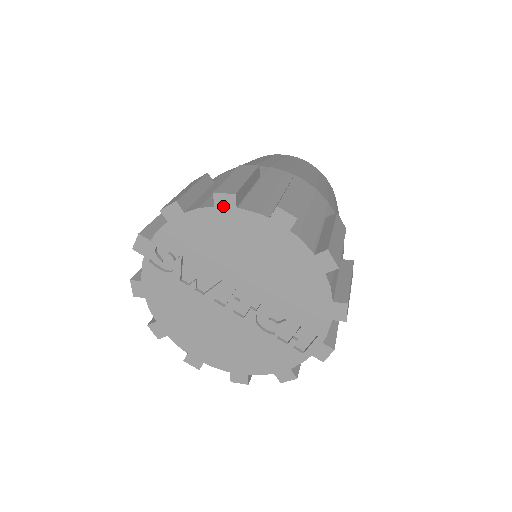
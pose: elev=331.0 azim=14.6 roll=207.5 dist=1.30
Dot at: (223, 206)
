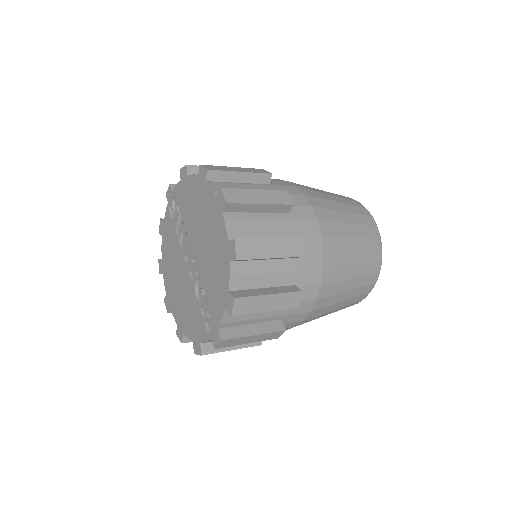
Dot at: (201, 177)
